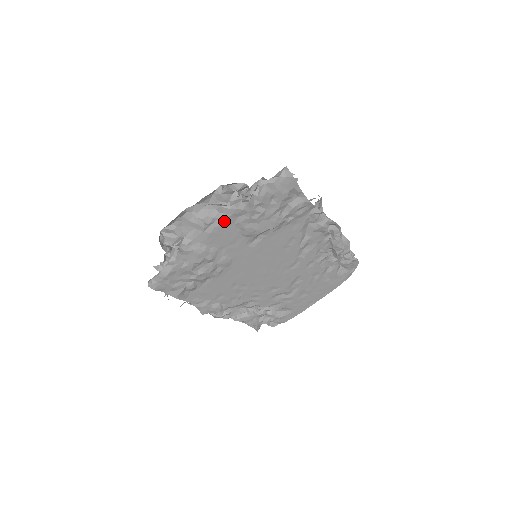
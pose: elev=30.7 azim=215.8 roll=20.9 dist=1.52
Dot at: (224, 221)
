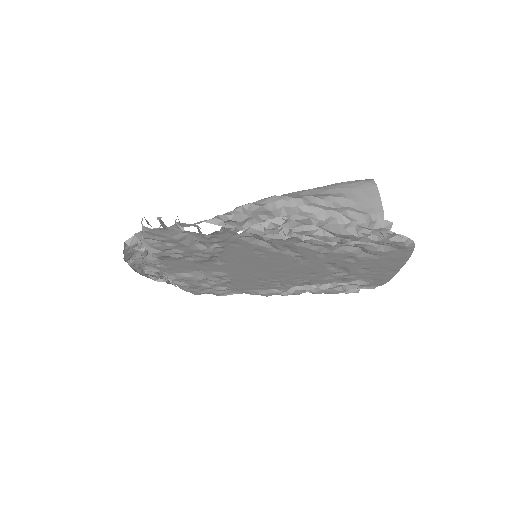
Dot at: (165, 261)
